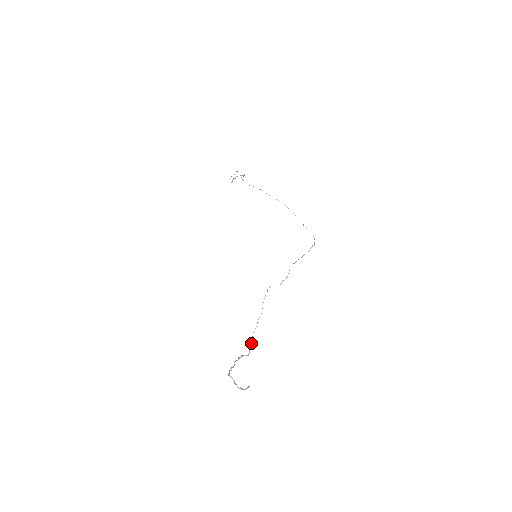
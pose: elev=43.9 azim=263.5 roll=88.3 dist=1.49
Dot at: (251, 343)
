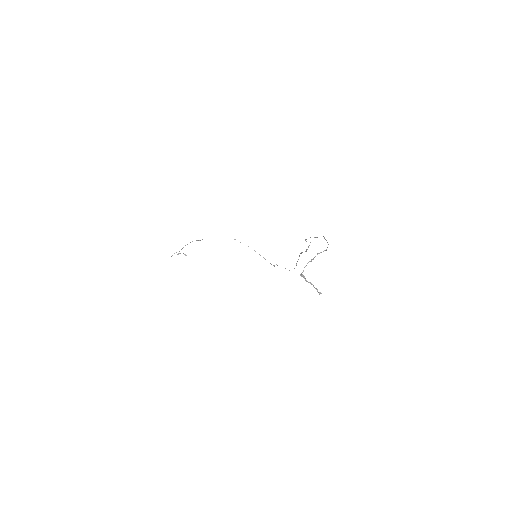
Dot at: occluded
